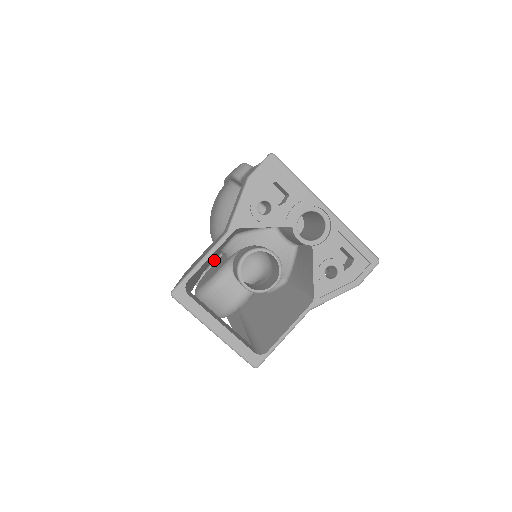
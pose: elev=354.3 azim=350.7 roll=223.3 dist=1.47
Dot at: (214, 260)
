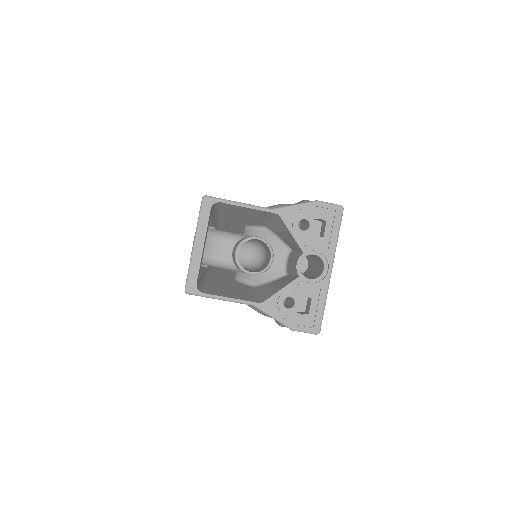
Dot at: occluded
